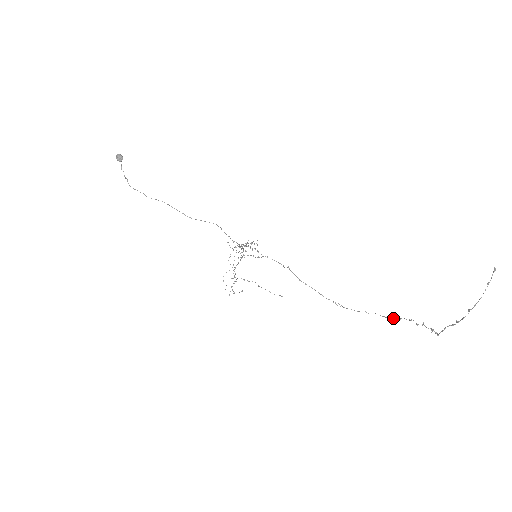
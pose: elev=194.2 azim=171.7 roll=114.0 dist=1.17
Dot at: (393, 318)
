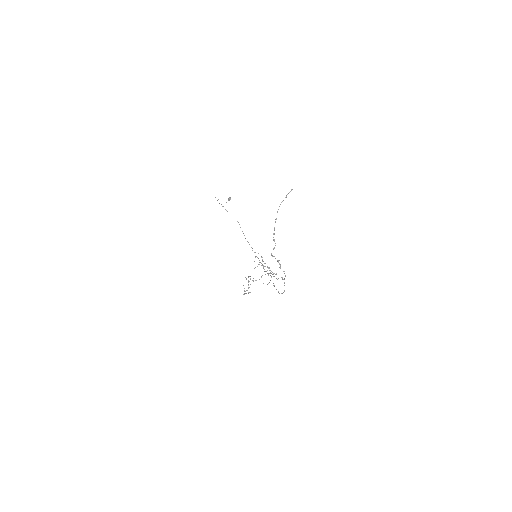
Dot at: occluded
